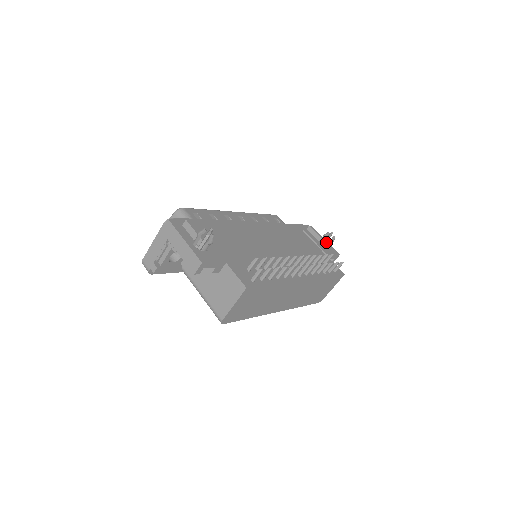
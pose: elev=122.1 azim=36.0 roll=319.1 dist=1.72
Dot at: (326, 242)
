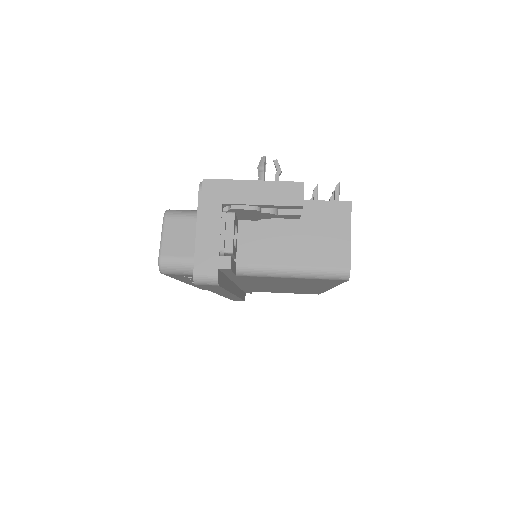
Dot at: occluded
